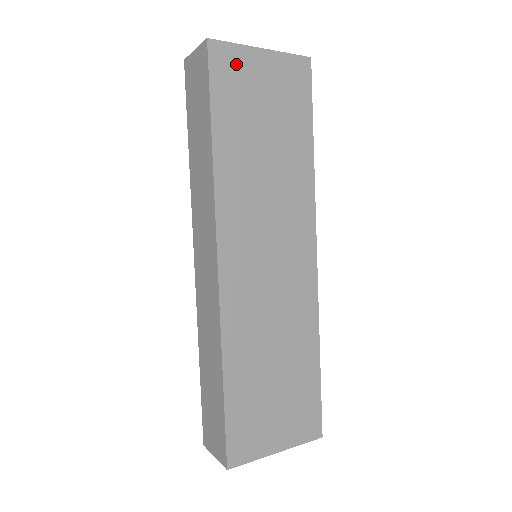
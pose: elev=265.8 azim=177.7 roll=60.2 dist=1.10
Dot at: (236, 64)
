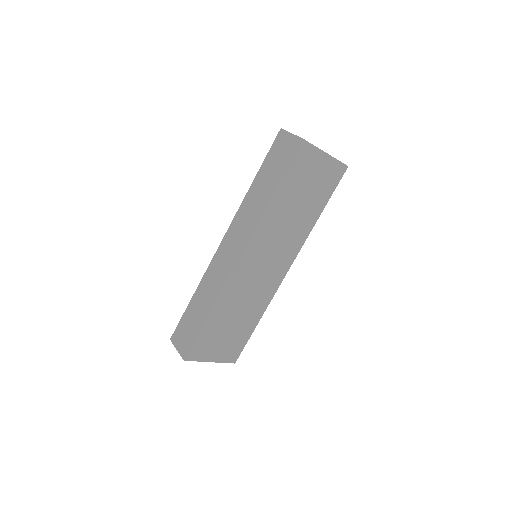
Dot at: (309, 158)
